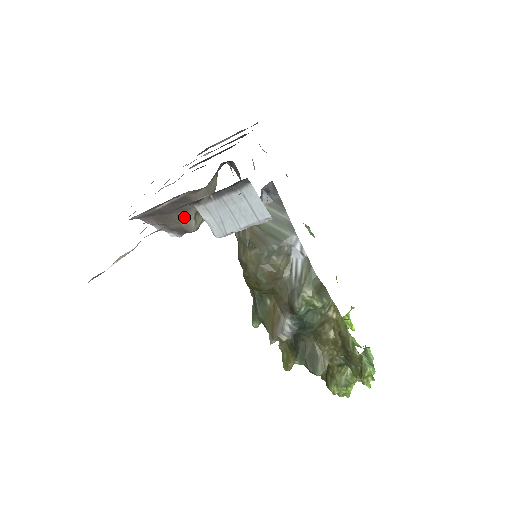
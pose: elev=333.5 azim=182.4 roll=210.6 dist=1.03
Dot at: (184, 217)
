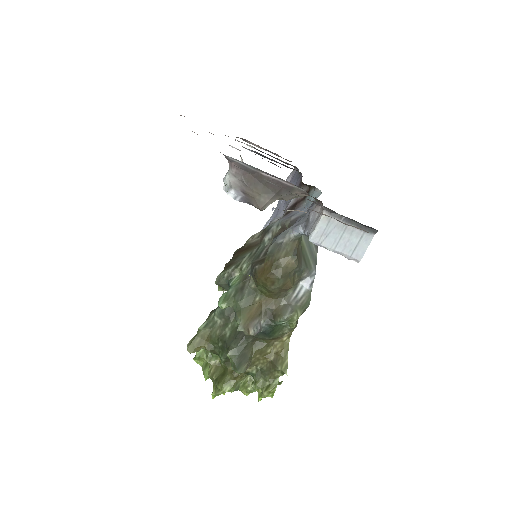
Dot at: (270, 196)
